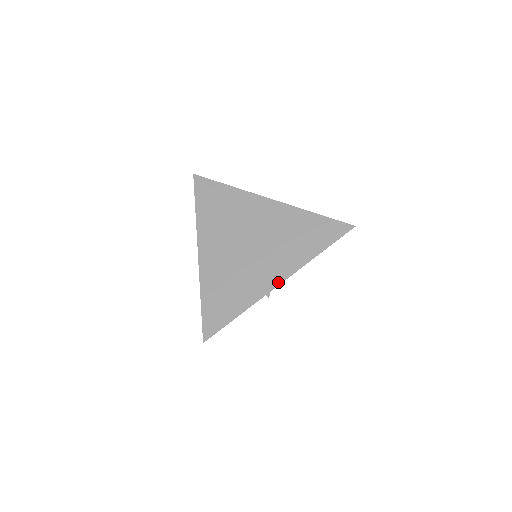
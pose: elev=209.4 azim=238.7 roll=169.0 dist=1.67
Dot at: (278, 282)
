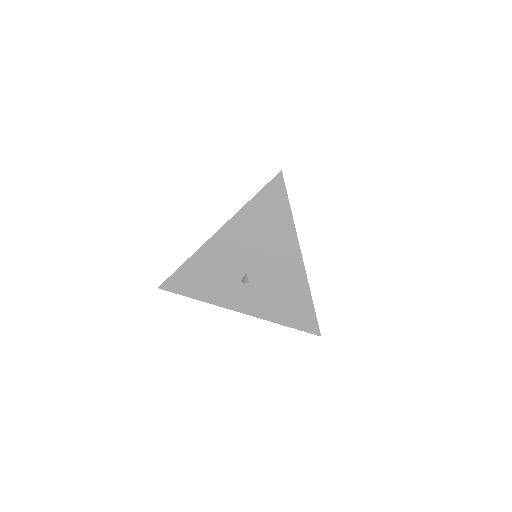
Dot at: (216, 233)
